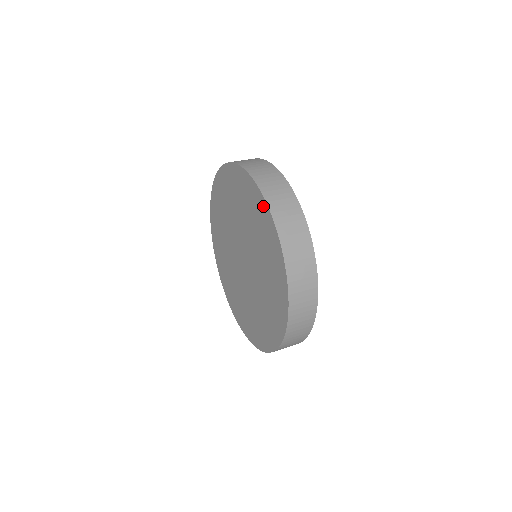
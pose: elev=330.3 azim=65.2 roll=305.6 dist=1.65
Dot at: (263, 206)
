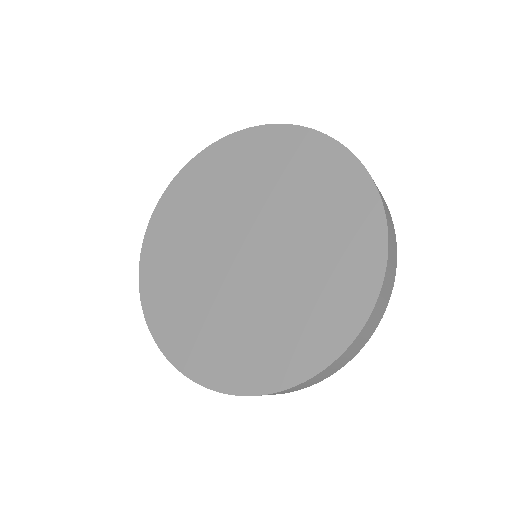
Dot at: (241, 138)
